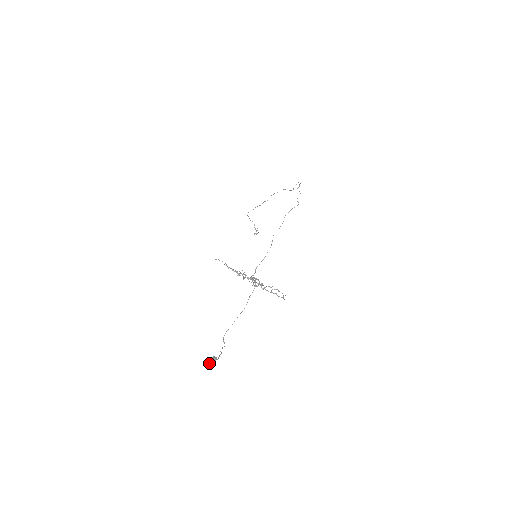
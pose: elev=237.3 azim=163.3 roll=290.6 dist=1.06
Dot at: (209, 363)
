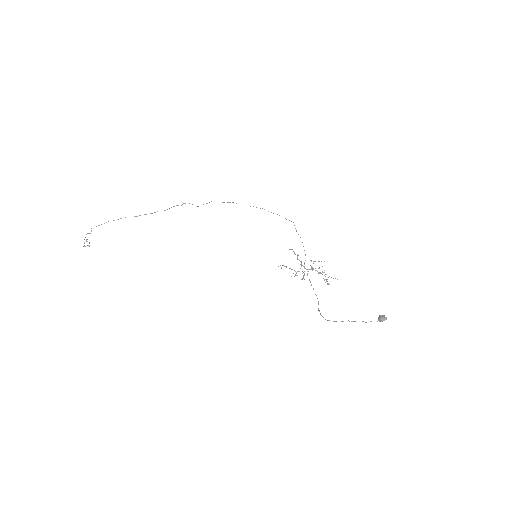
Dot at: (386, 318)
